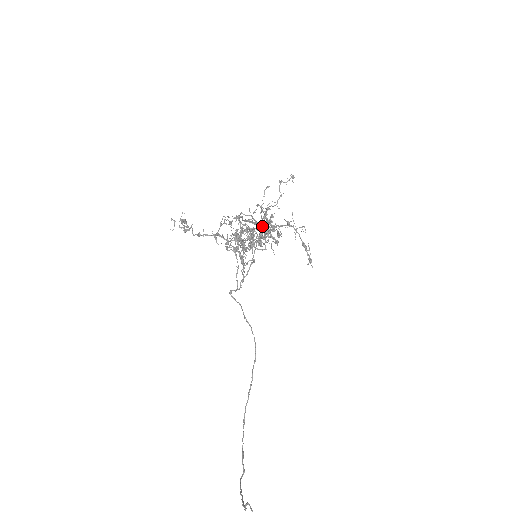
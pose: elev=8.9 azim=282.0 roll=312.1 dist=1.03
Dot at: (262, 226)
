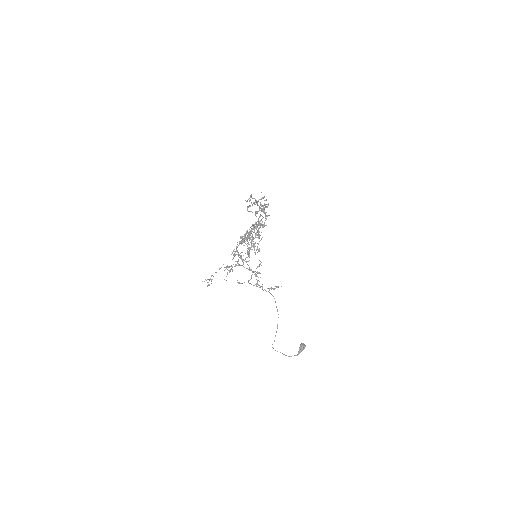
Dot at: (259, 207)
